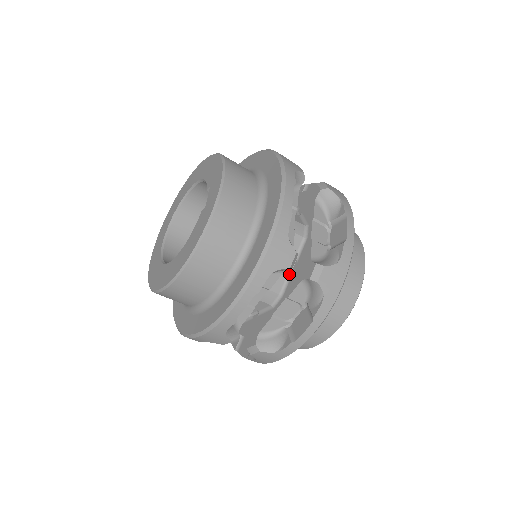
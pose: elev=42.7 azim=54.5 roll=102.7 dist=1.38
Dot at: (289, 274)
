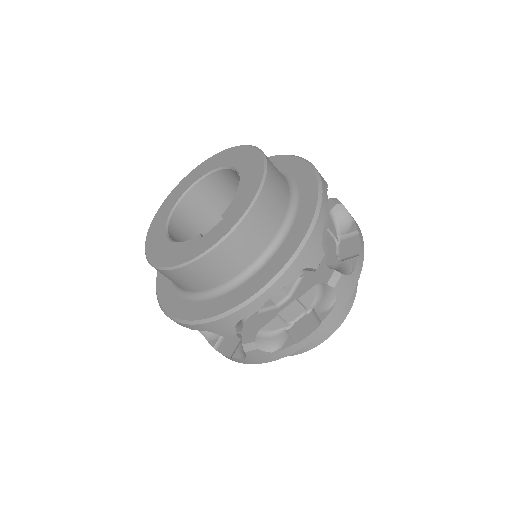
Dot at: occluded
